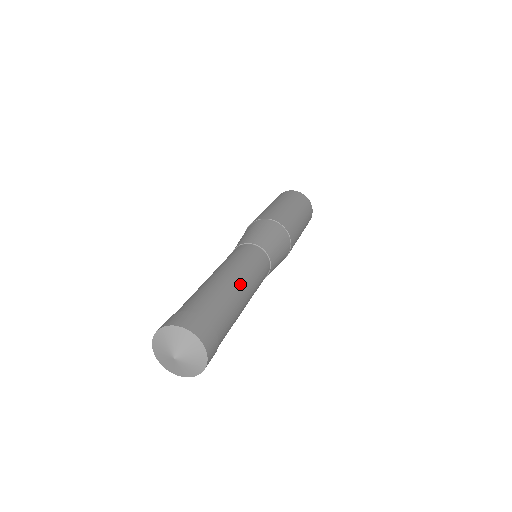
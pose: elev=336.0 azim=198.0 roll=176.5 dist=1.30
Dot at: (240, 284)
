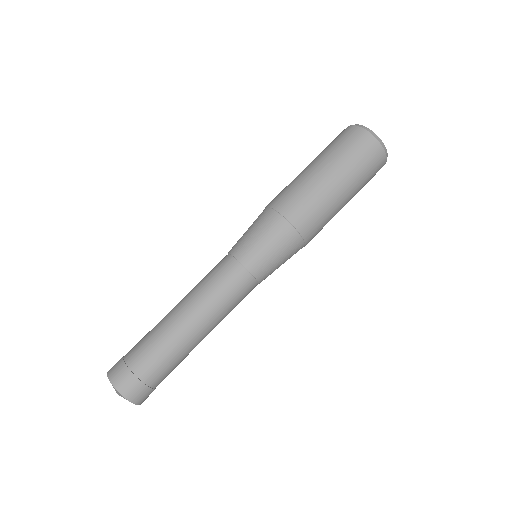
Dot at: (204, 337)
